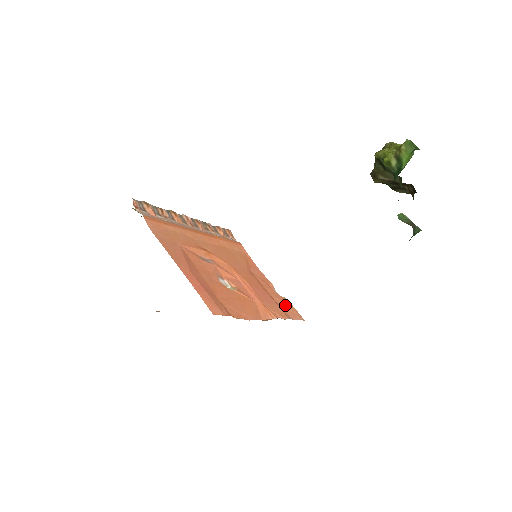
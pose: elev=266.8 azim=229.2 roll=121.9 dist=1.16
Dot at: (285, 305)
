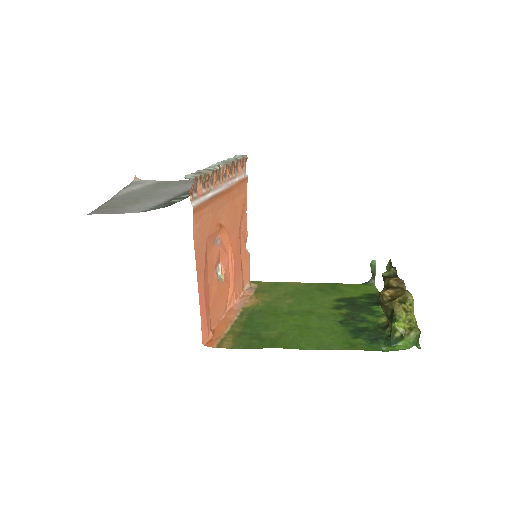
Dot at: (246, 267)
